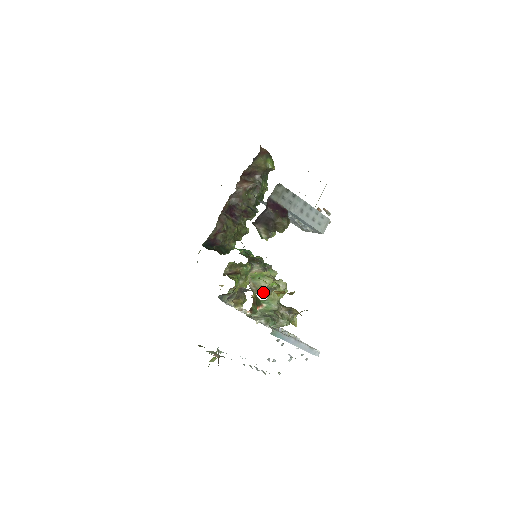
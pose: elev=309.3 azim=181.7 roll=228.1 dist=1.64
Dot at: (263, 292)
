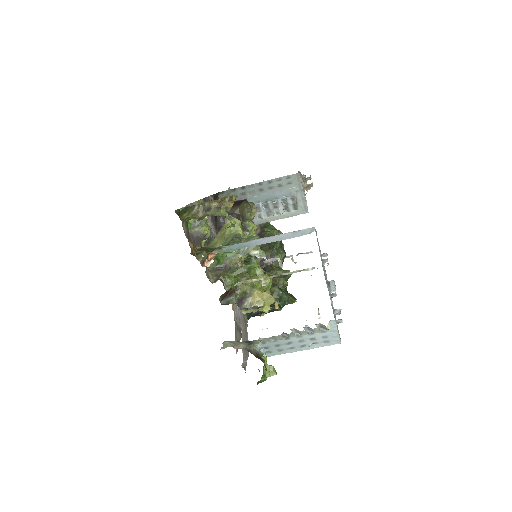
Dot at: (193, 231)
